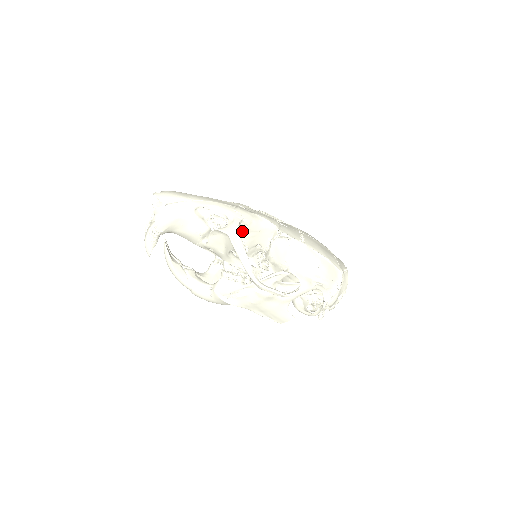
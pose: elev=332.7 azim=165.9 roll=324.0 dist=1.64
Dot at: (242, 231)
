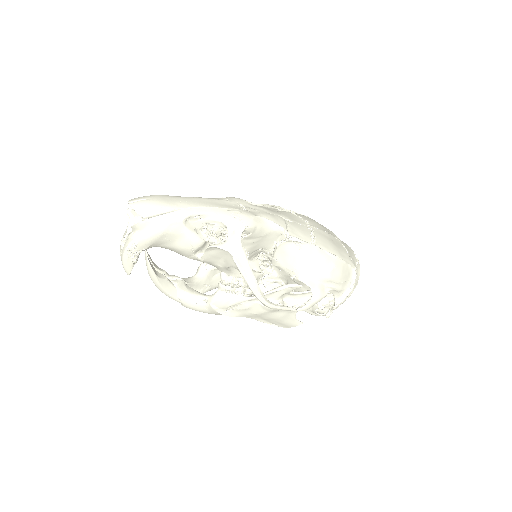
Dot at: (243, 239)
